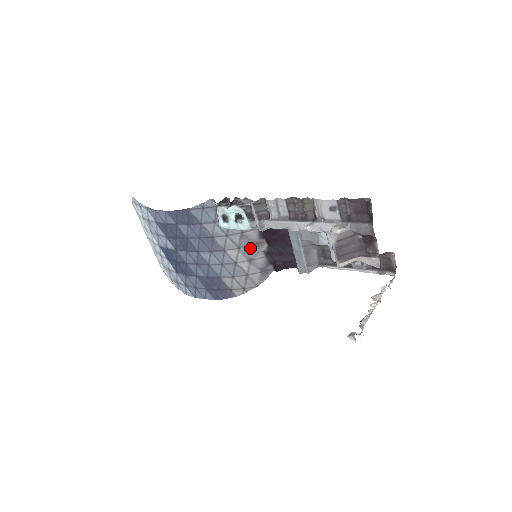
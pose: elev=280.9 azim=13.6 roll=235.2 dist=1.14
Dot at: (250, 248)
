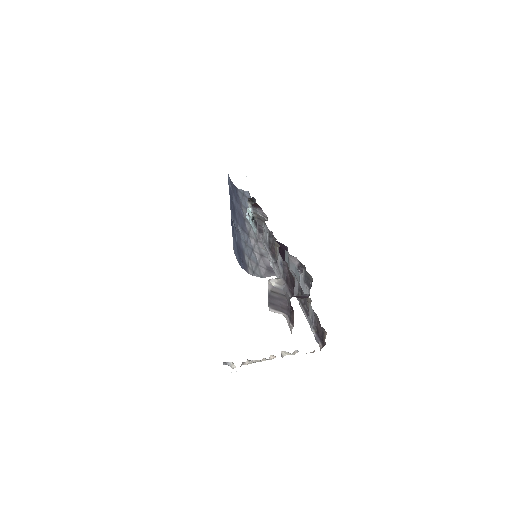
Dot at: occluded
